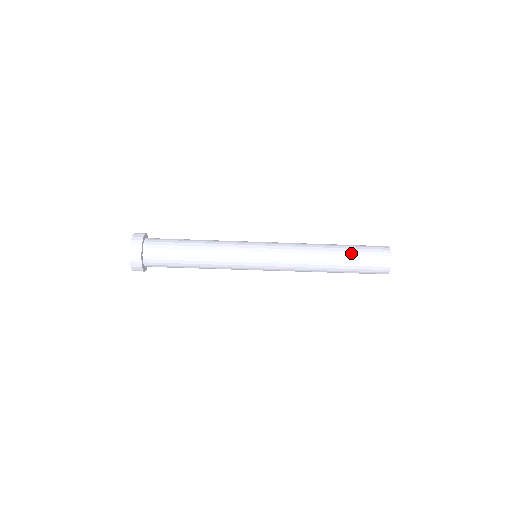
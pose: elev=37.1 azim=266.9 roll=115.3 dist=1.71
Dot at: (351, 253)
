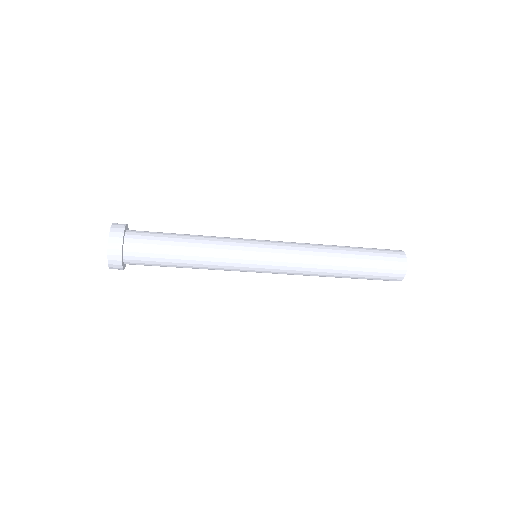
Dot at: (362, 250)
